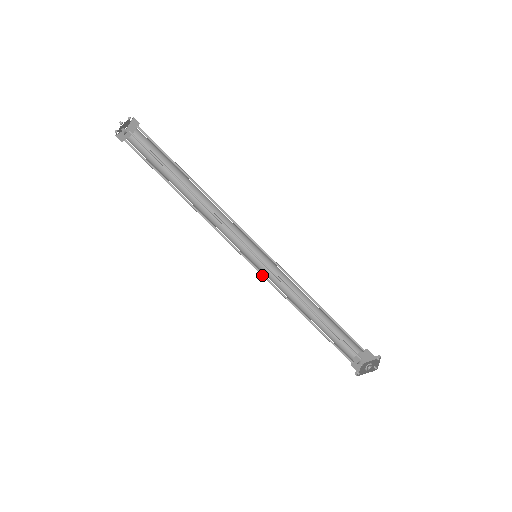
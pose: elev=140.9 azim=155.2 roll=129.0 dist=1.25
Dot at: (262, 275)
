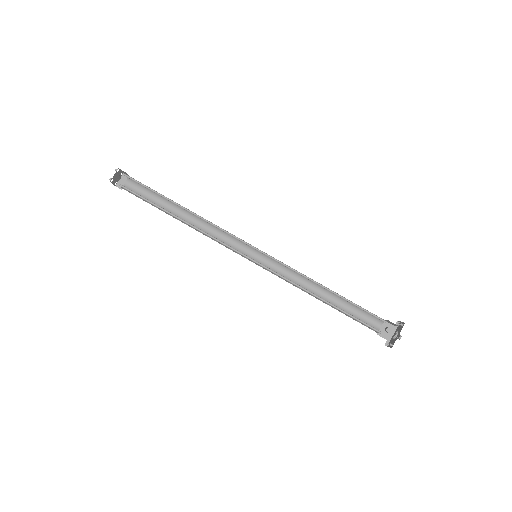
Dot at: occluded
